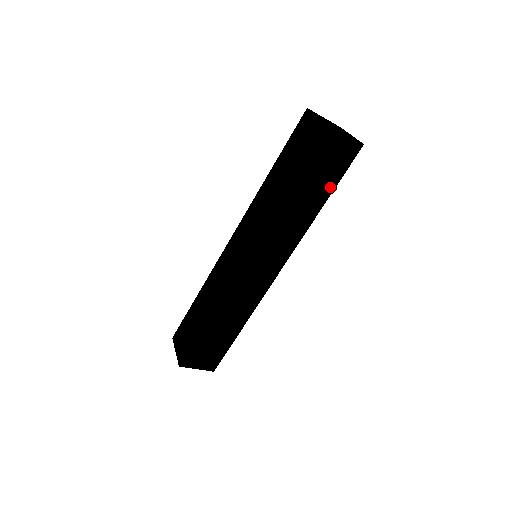
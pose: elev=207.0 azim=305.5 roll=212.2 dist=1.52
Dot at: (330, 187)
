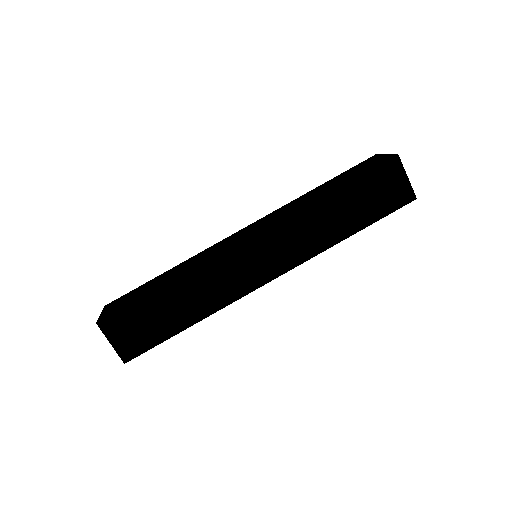
Dot at: (368, 220)
